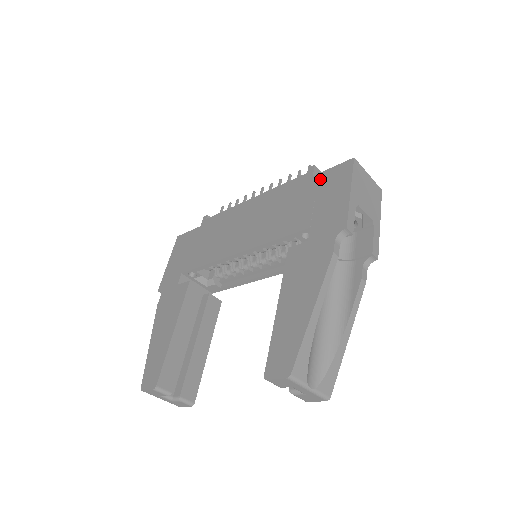
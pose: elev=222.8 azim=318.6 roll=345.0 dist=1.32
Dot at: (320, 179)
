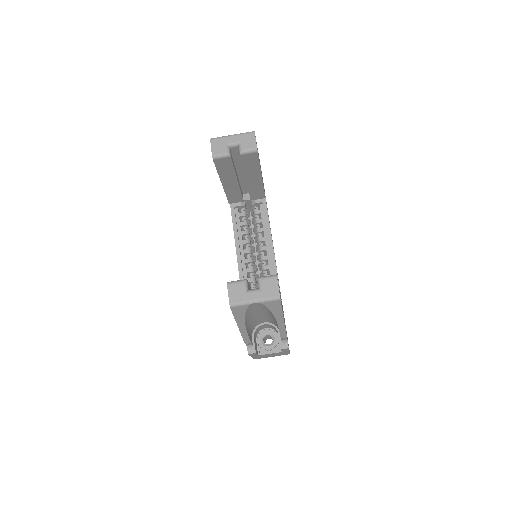
Dot at: occluded
